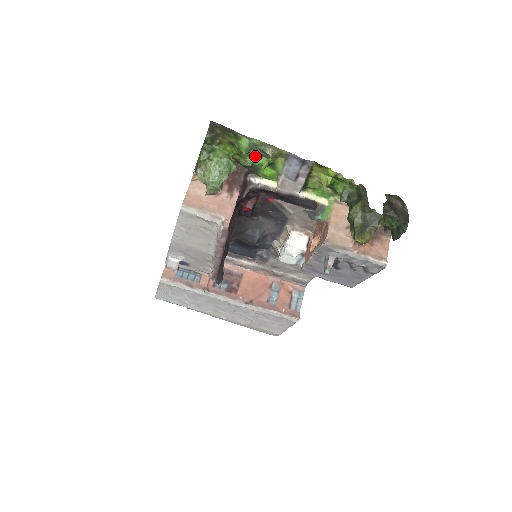
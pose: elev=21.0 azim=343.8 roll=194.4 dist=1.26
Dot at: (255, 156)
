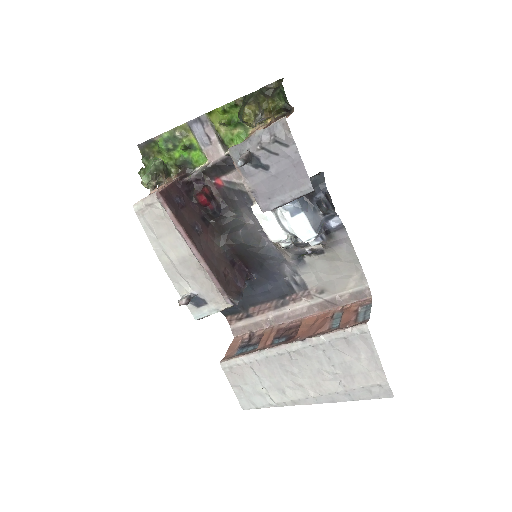
Dot at: (177, 149)
